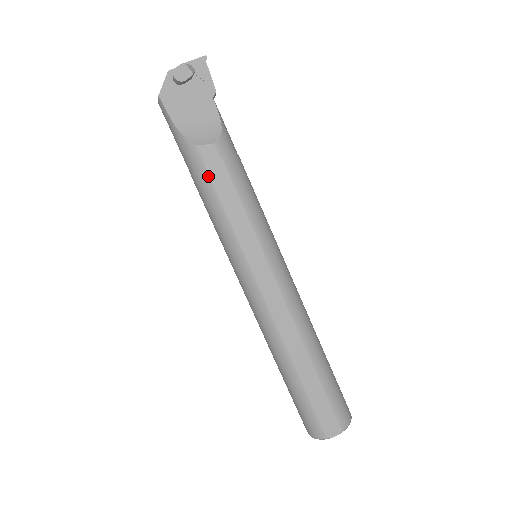
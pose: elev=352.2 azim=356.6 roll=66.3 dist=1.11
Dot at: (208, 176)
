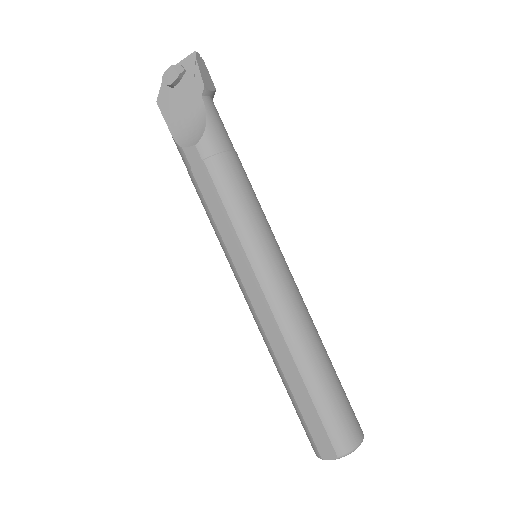
Dot at: (194, 178)
